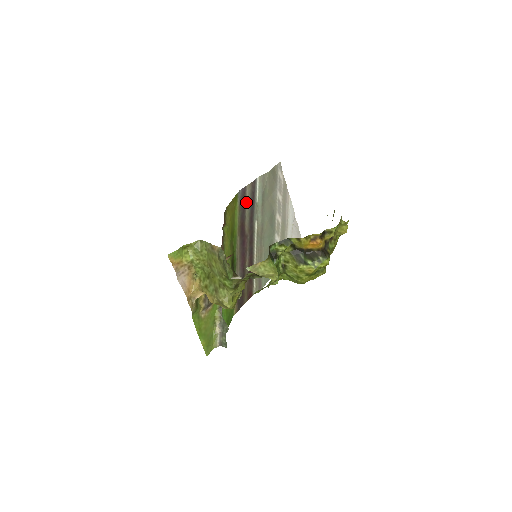
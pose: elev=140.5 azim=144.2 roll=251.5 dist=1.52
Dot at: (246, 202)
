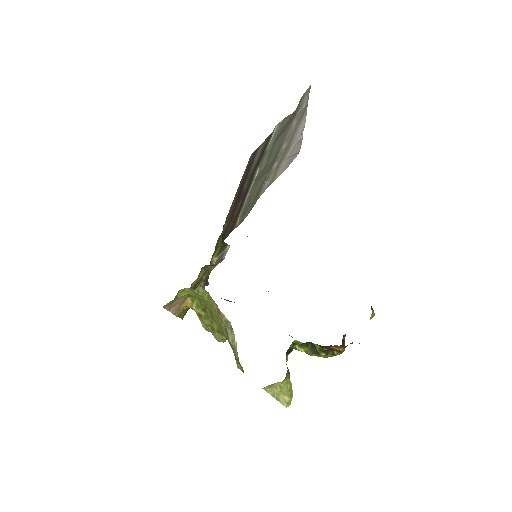
Dot at: (254, 161)
